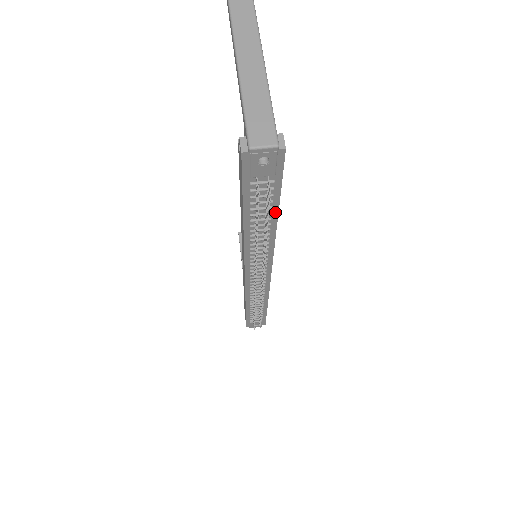
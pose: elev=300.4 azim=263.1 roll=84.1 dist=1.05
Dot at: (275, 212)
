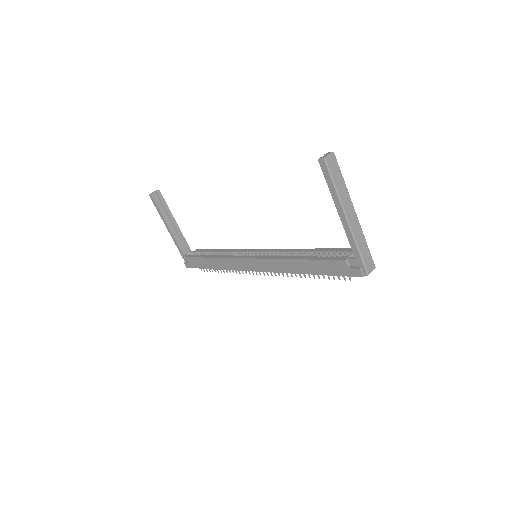
Dot at: occluded
